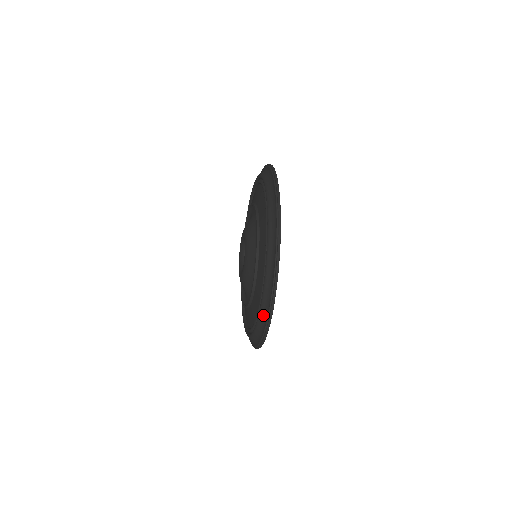
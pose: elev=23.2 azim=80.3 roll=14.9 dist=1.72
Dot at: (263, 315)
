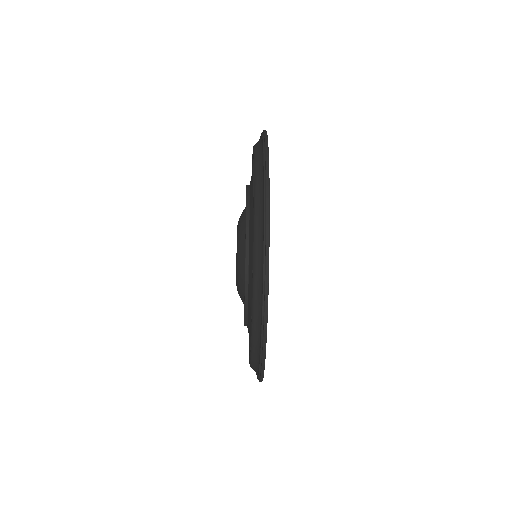
Dot at: (257, 299)
